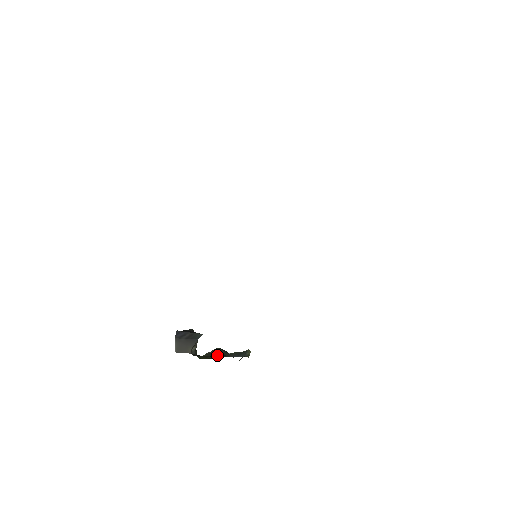
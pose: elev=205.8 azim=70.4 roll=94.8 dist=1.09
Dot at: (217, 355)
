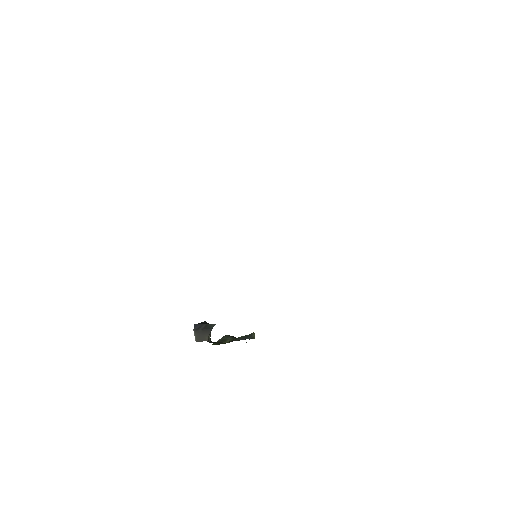
Dot at: (227, 341)
